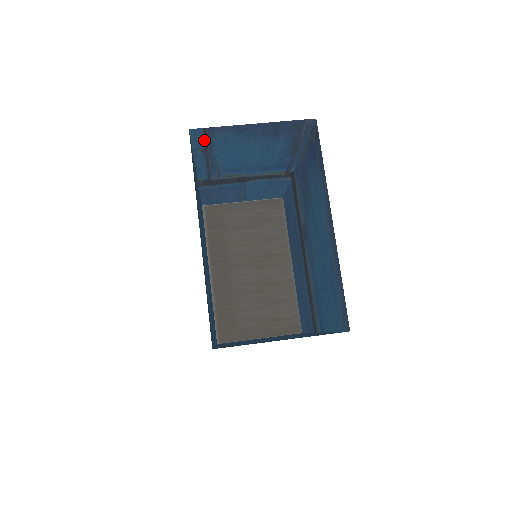
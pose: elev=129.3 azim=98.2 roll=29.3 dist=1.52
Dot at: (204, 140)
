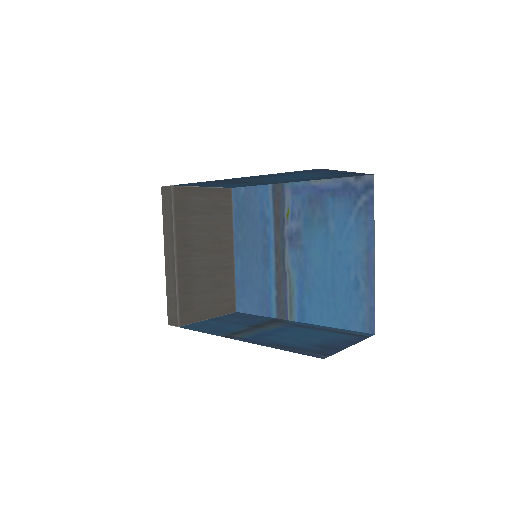
Dot at: (306, 171)
